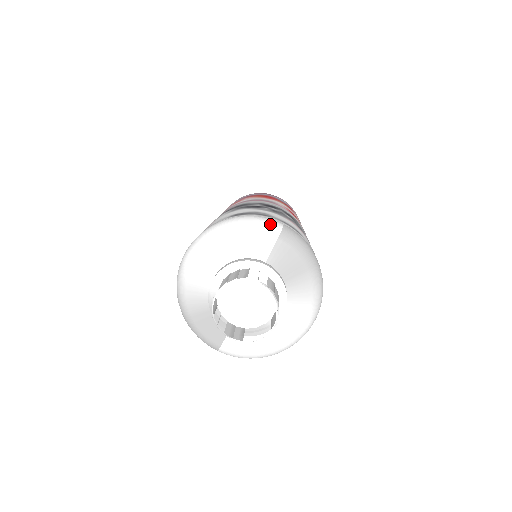
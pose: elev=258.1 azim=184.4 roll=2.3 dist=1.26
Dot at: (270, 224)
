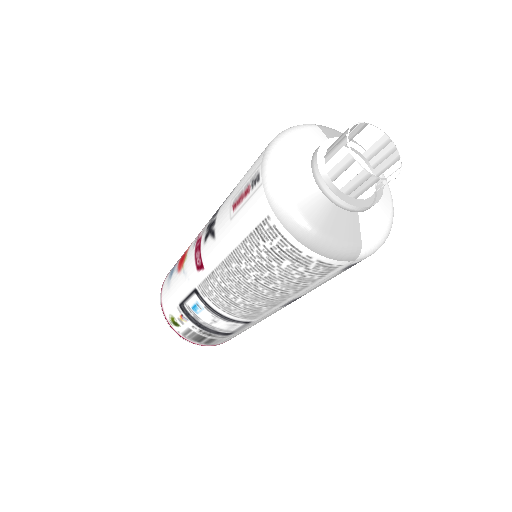
Dot at: (303, 124)
